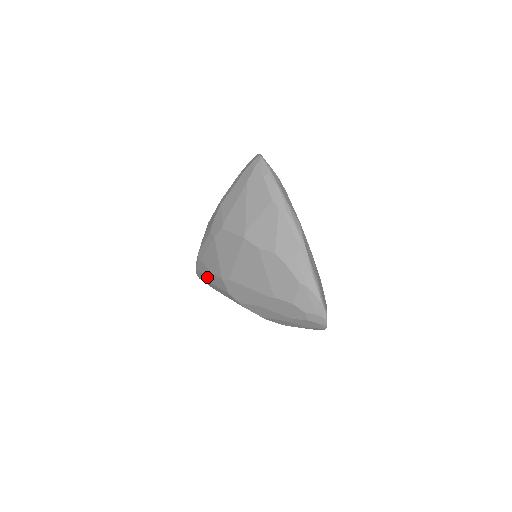
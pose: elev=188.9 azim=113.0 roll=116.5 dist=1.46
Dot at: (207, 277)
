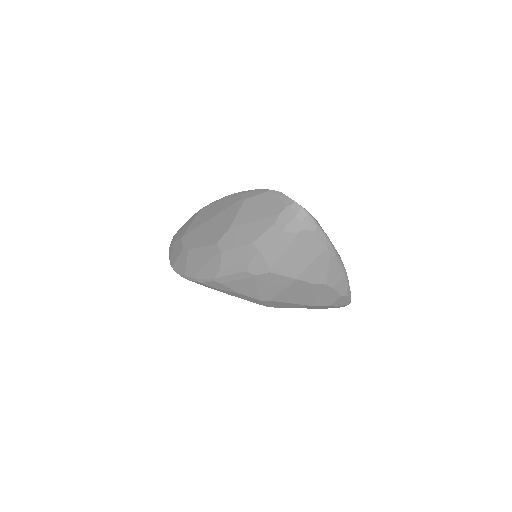
Dot at: (224, 292)
